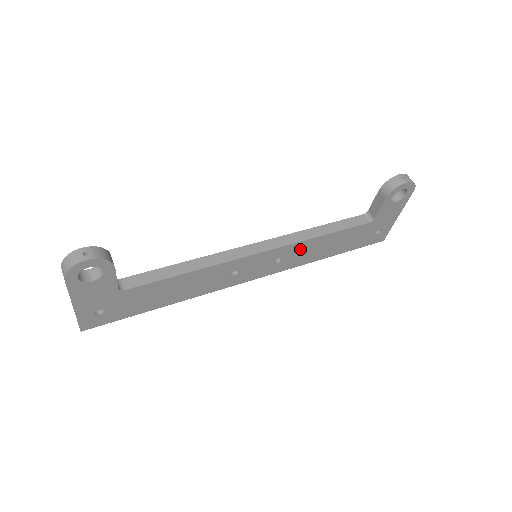
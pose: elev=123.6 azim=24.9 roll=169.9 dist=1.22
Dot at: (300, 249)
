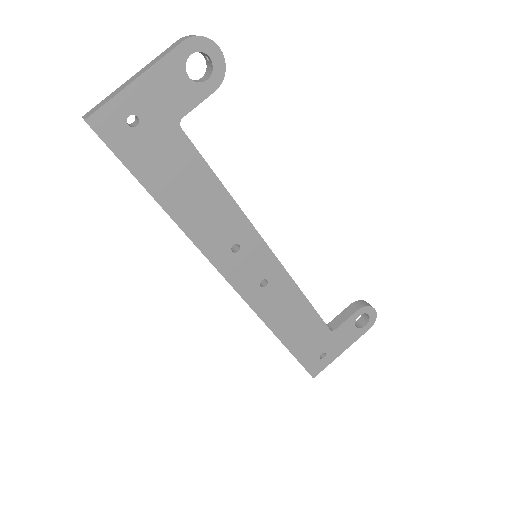
Dot at: (283, 292)
